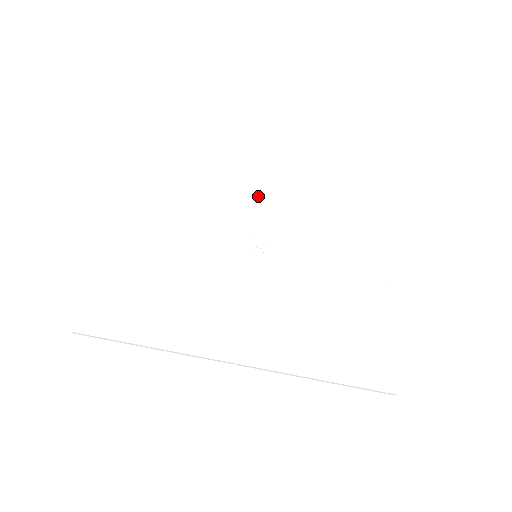
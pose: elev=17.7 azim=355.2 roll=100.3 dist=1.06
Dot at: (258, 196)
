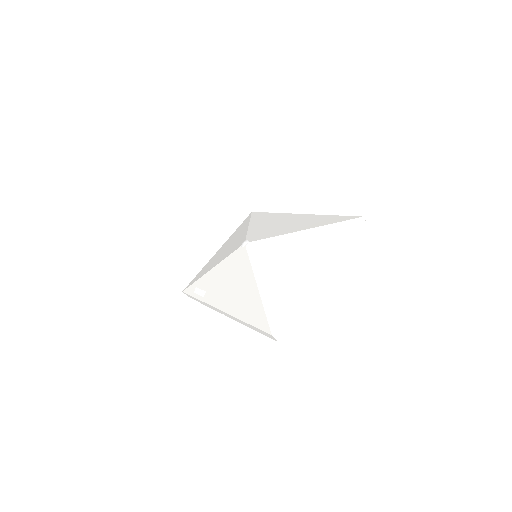
Dot at: (273, 225)
